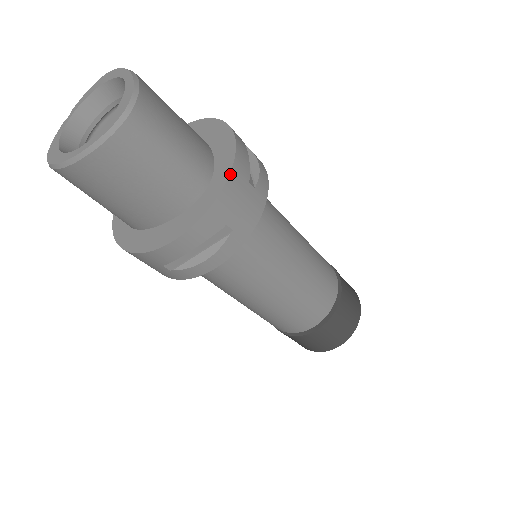
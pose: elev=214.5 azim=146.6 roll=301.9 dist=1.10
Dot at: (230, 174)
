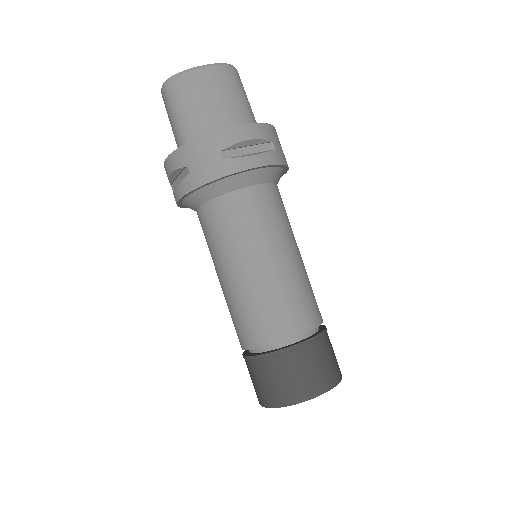
Dot at: (275, 129)
